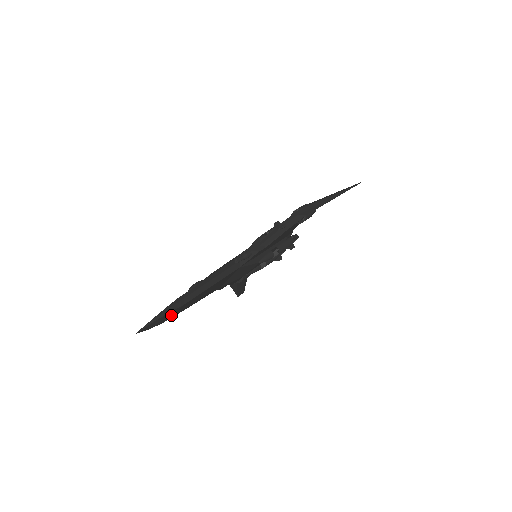
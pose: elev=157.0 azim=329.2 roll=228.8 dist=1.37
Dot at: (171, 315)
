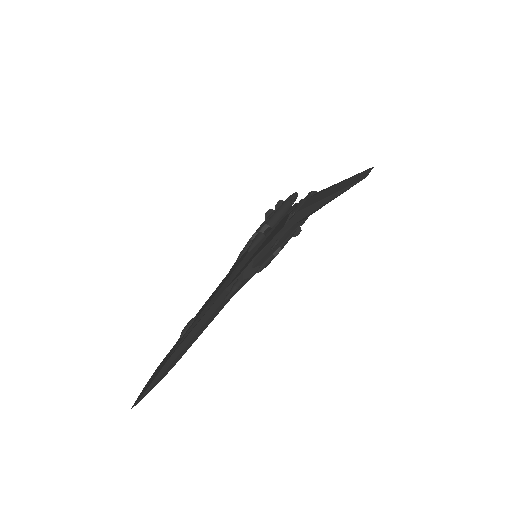
Dot at: occluded
